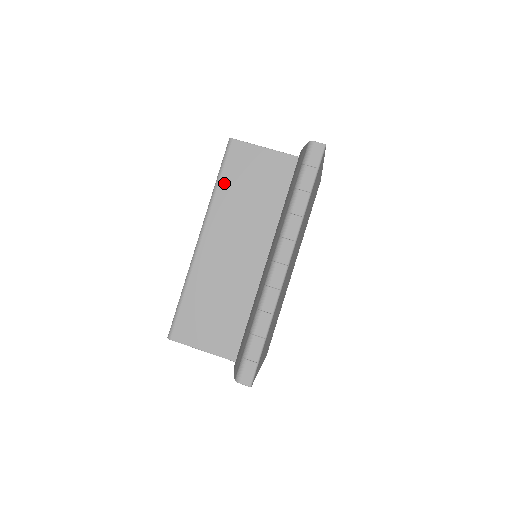
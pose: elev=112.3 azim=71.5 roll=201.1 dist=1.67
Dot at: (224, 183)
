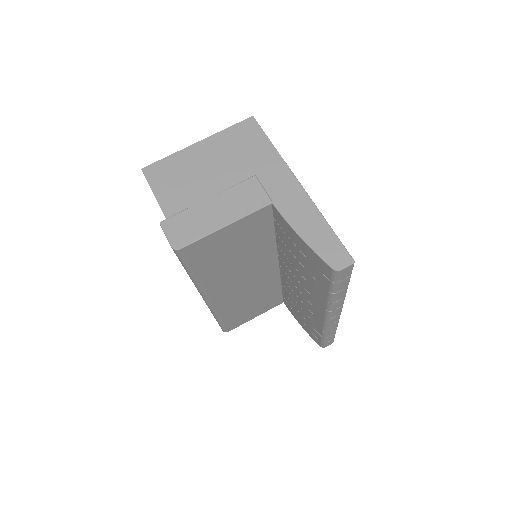
Dot at: (201, 272)
